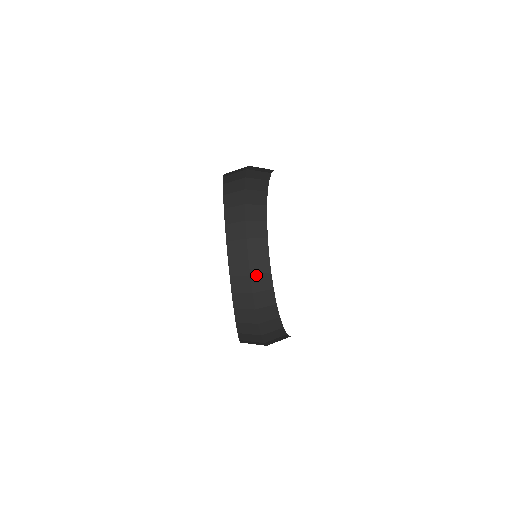
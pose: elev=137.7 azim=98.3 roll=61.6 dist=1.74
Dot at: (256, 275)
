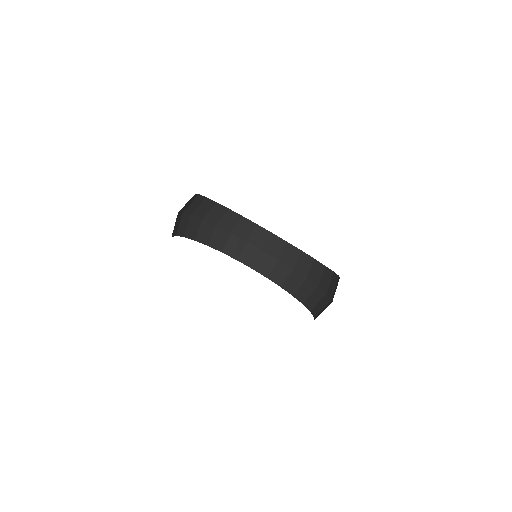
Dot at: (207, 215)
